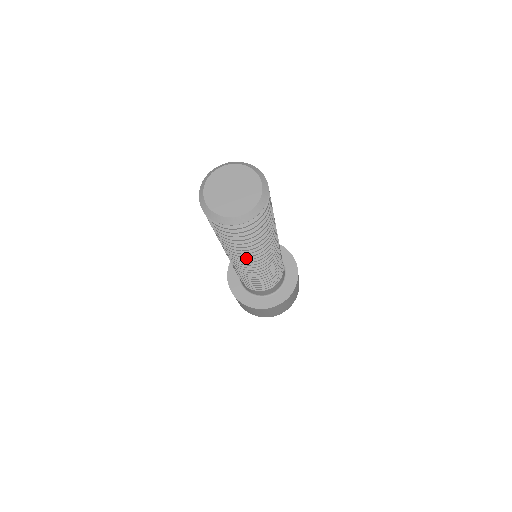
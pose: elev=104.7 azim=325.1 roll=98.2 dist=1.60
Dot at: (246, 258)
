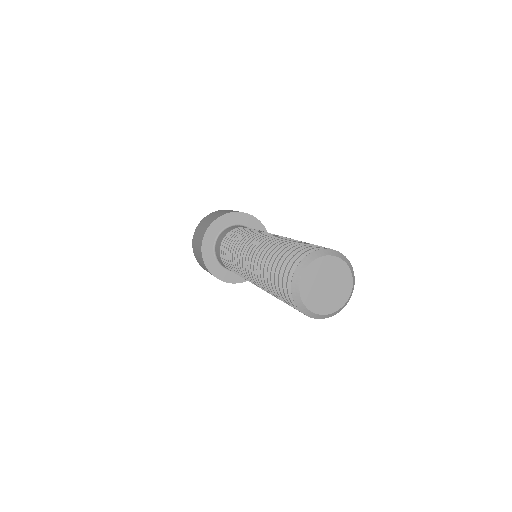
Dot at: occluded
